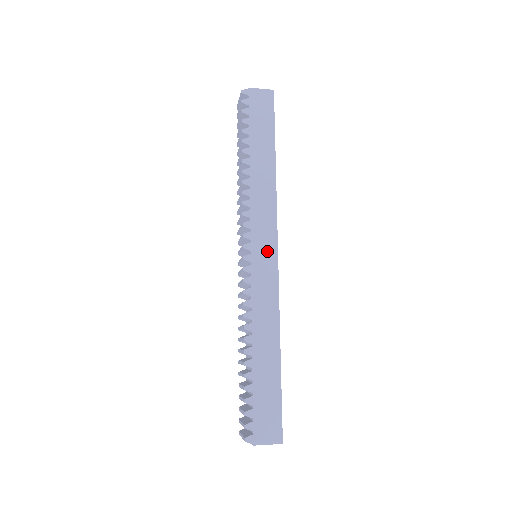
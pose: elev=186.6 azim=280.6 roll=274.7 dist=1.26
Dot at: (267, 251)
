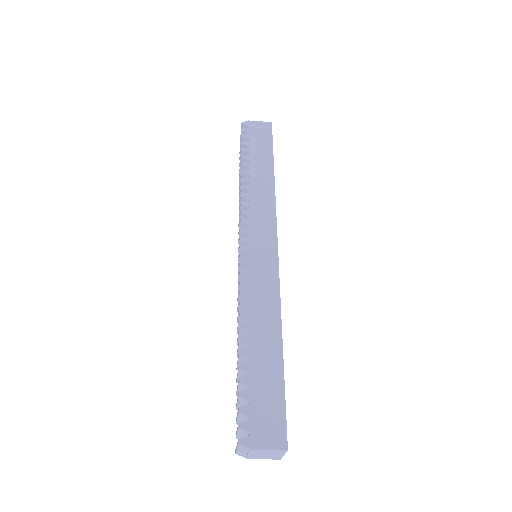
Dot at: (266, 244)
